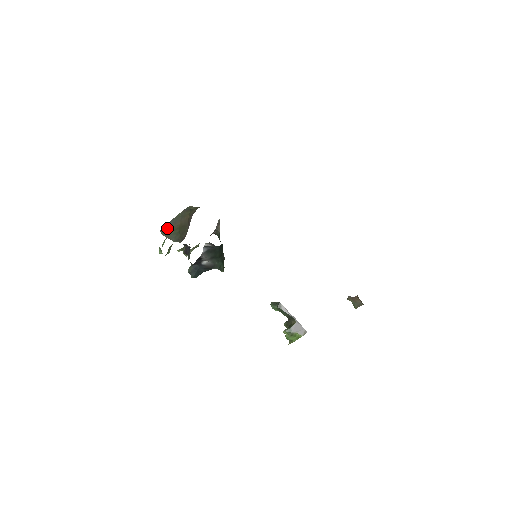
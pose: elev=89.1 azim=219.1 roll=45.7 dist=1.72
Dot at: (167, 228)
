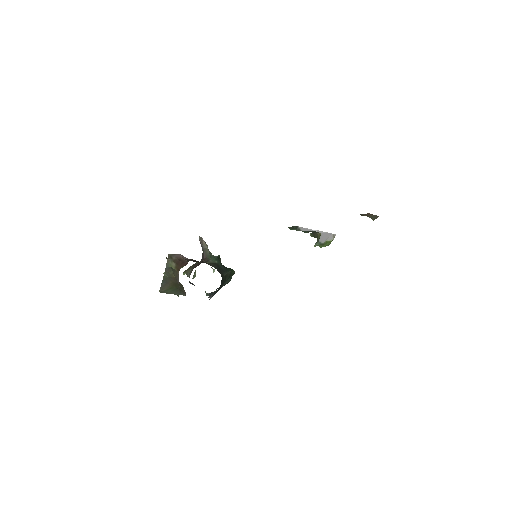
Dot at: (163, 288)
